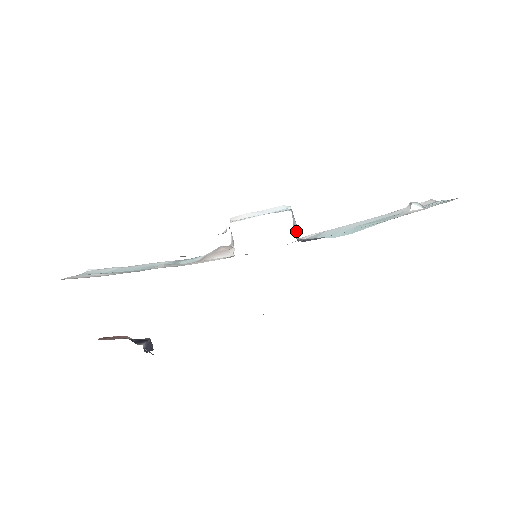
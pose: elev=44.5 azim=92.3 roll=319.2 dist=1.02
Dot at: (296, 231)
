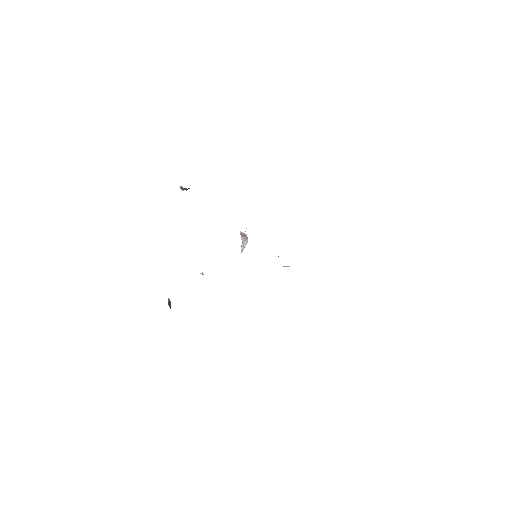
Dot at: occluded
